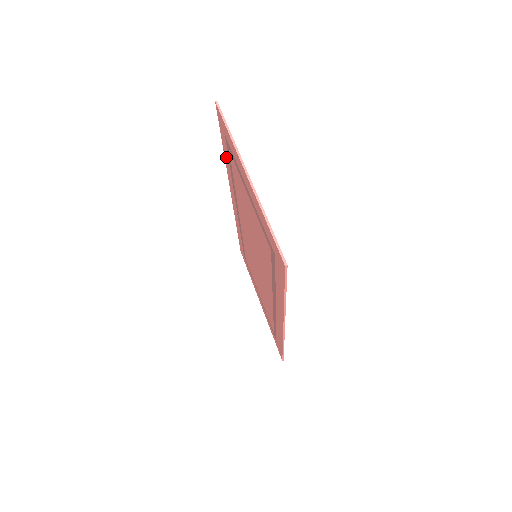
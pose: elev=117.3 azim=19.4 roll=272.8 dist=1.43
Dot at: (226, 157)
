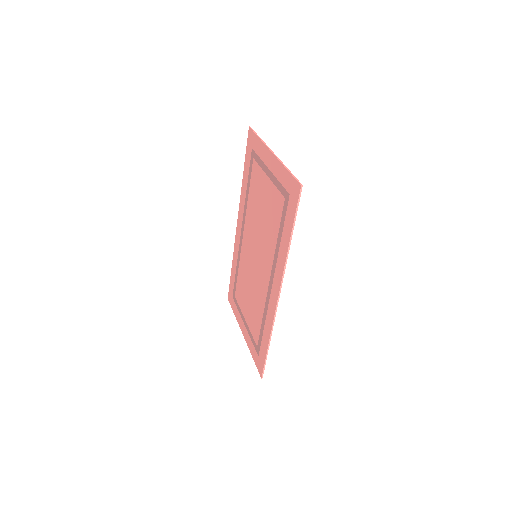
Dot at: (245, 176)
